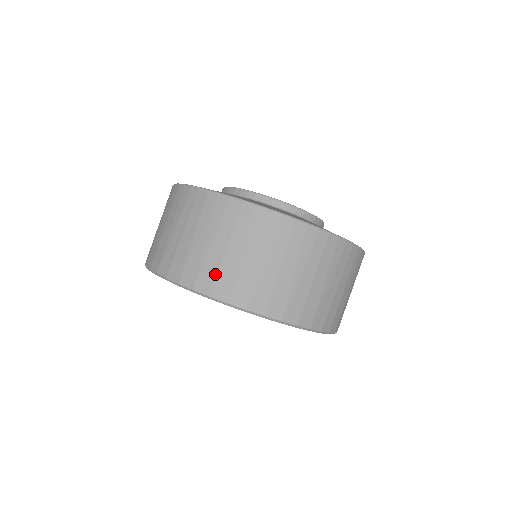
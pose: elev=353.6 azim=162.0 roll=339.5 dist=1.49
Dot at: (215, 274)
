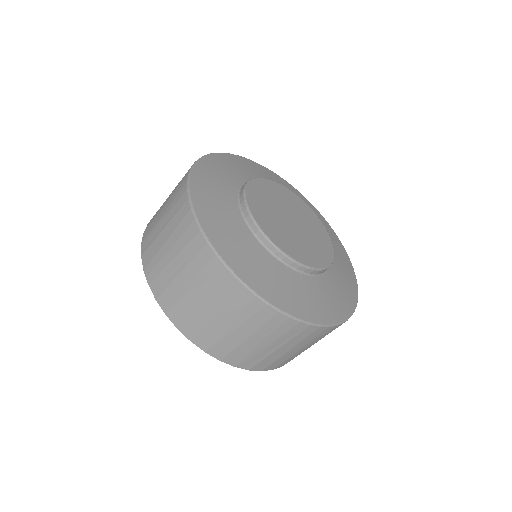
Dot at: (231, 350)
